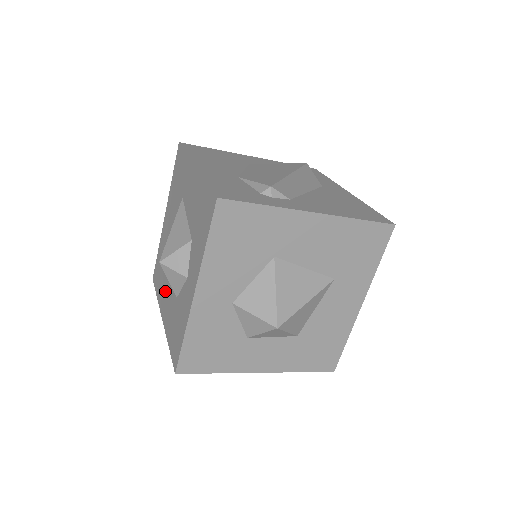
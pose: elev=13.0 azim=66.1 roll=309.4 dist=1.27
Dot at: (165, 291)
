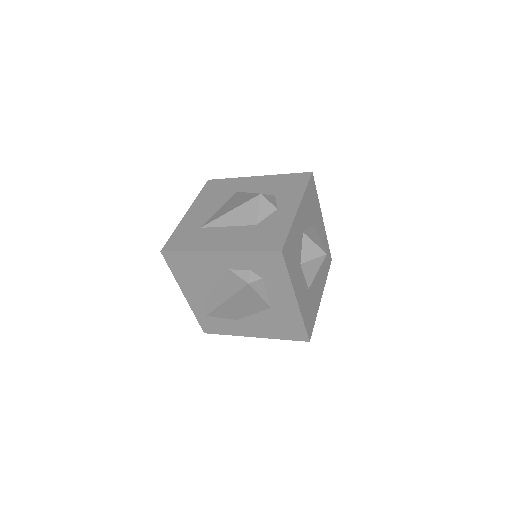
Dot at: (218, 236)
